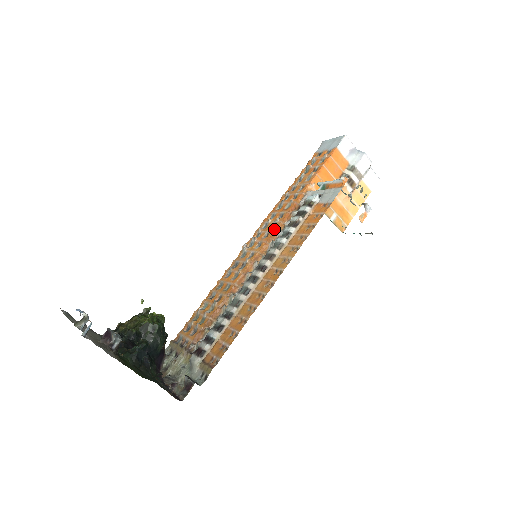
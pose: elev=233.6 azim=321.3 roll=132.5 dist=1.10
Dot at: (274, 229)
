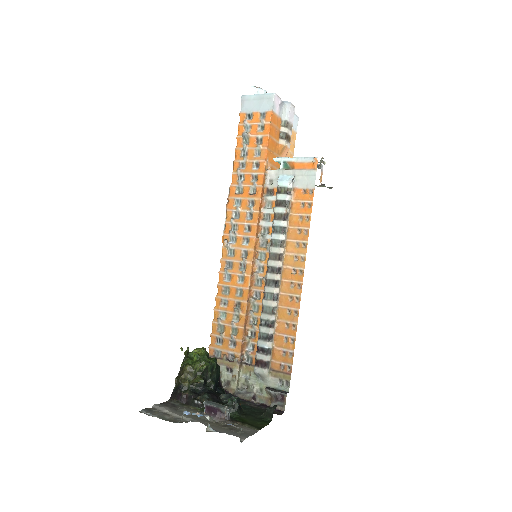
Dot at: (256, 221)
